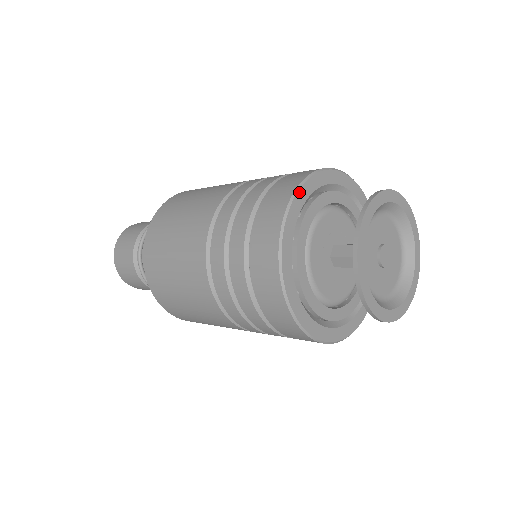
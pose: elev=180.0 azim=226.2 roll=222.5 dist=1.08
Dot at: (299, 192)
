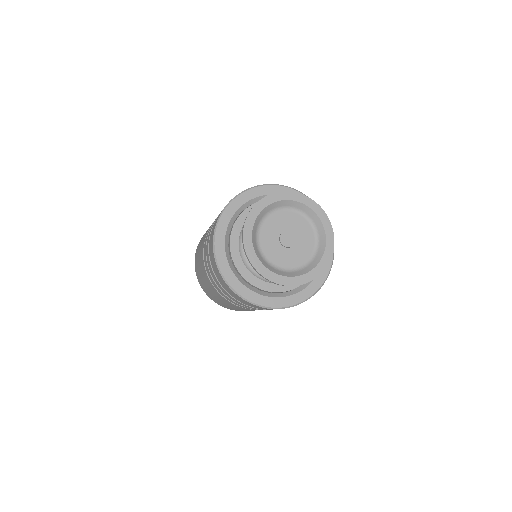
Dot at: (217, 257)
